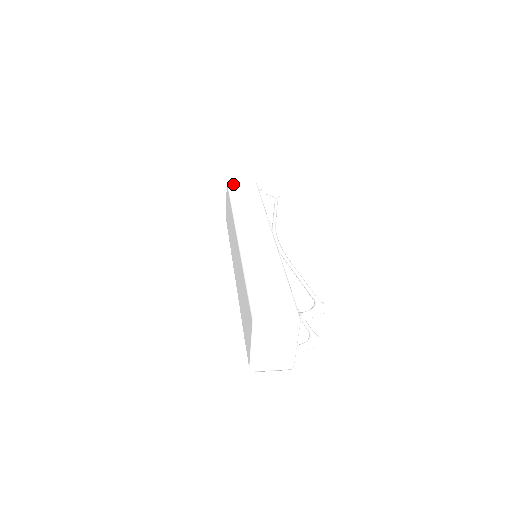
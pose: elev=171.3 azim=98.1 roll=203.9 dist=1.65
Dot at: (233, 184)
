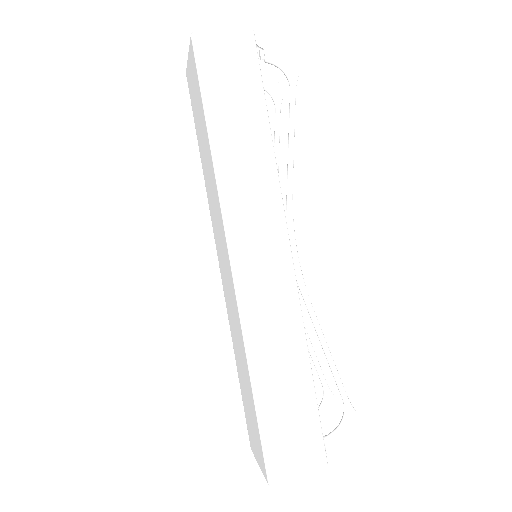
Dot at: (206, 49)
